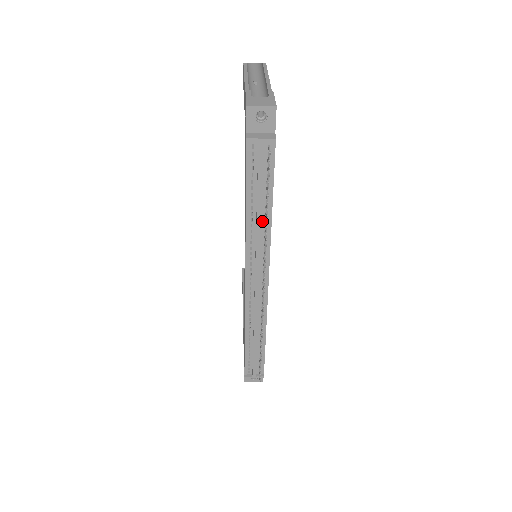
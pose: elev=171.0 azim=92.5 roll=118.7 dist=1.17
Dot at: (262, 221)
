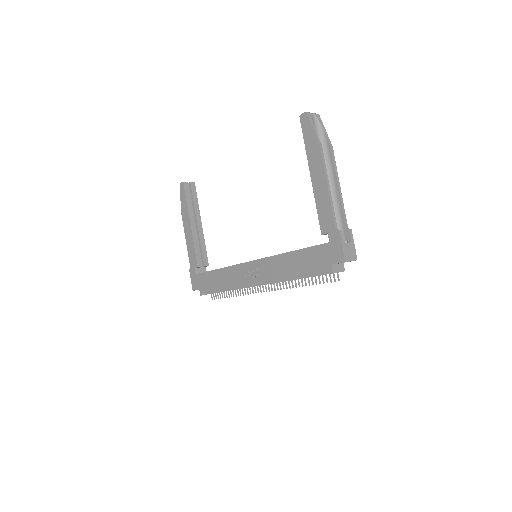
Dot at: (295, 277)
